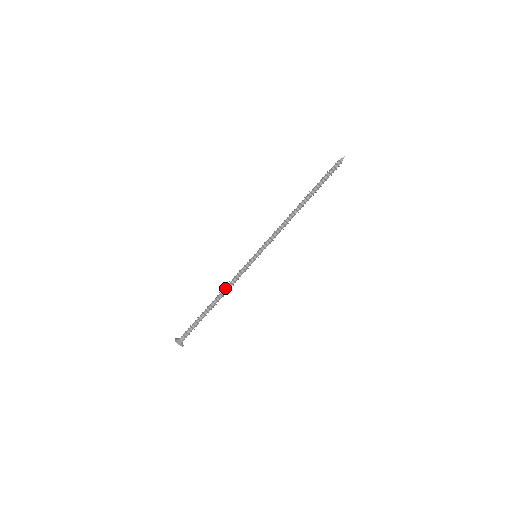
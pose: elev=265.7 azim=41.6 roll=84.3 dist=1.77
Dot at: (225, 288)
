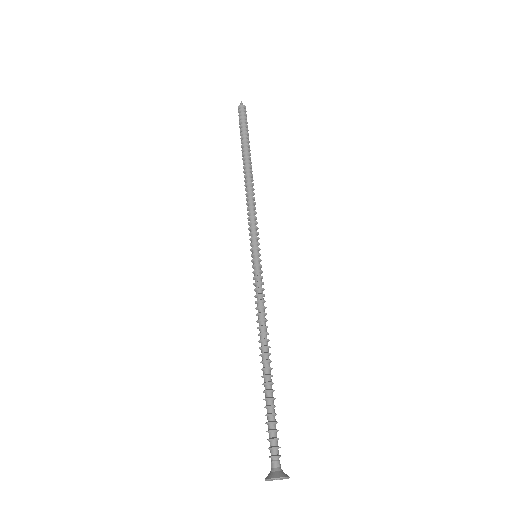
Dot at: occluded
